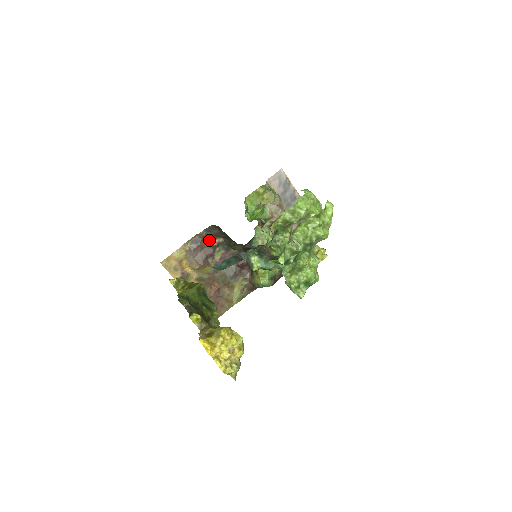
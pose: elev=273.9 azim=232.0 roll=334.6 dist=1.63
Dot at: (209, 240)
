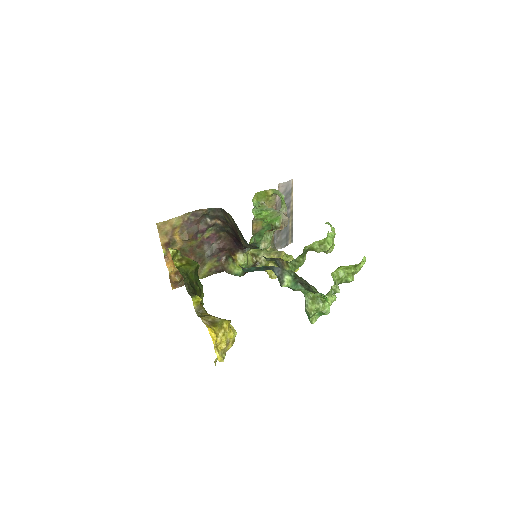
Dot at: (207, 218)
